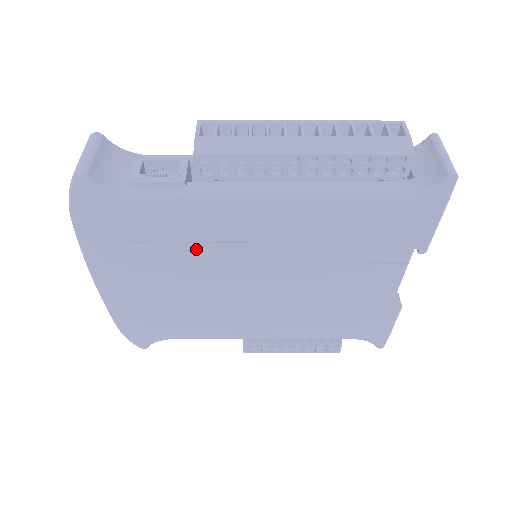
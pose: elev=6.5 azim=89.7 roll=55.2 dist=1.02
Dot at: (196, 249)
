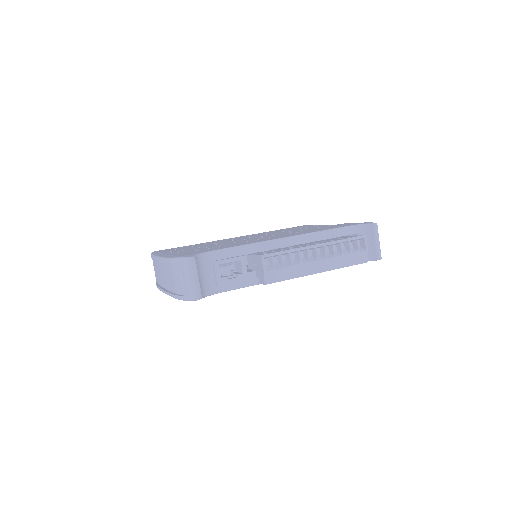
Dot at: occluded
